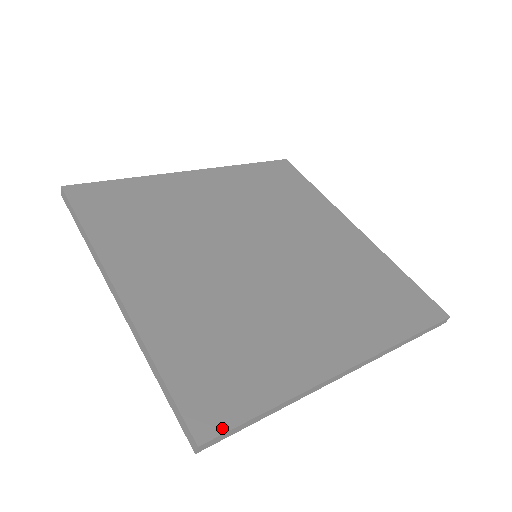
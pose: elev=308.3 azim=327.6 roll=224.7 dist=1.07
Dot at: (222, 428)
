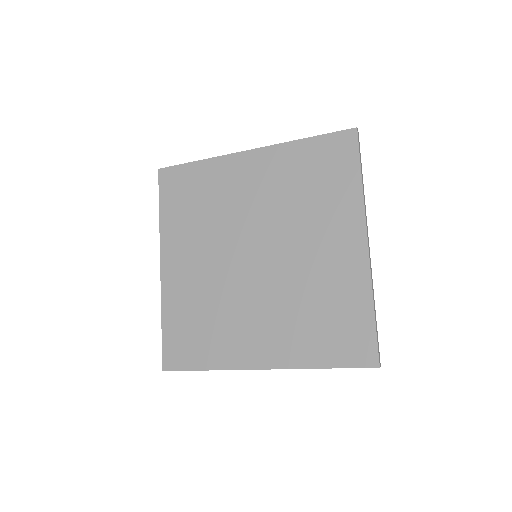
Dot at: (175, 368)
